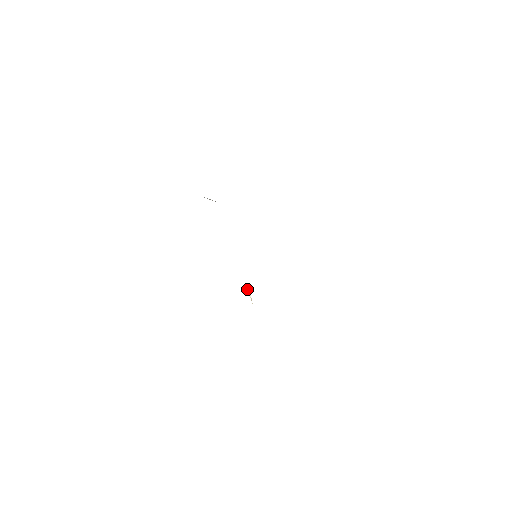
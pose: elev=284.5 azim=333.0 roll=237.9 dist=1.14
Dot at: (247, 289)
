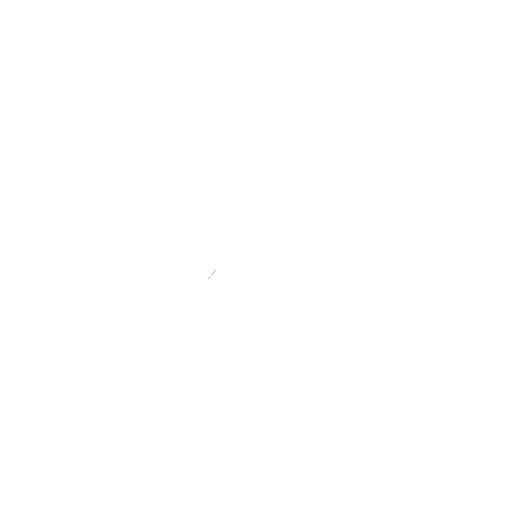
Dot at: (215, 270)
